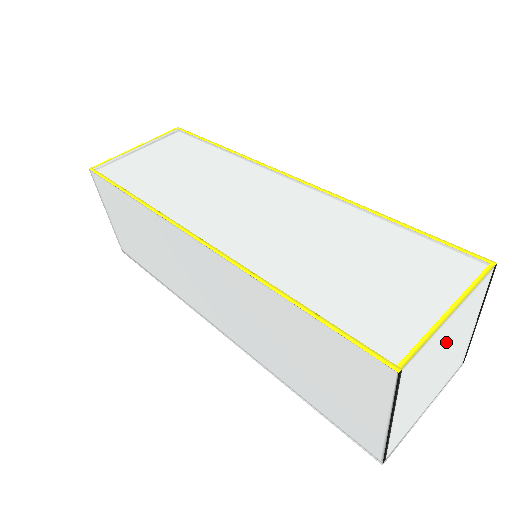
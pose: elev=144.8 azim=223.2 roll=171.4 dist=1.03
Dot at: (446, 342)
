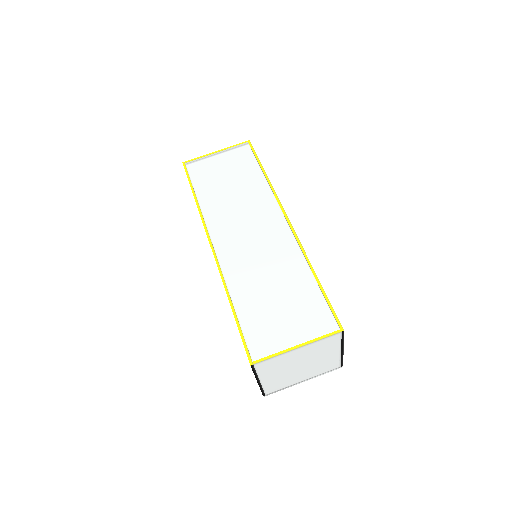
Dot at: (302, 358)
